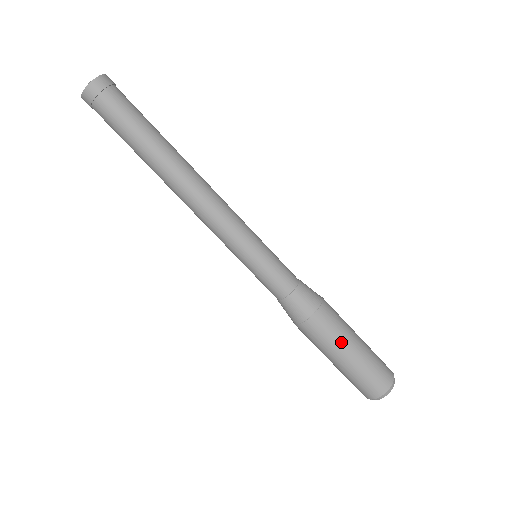
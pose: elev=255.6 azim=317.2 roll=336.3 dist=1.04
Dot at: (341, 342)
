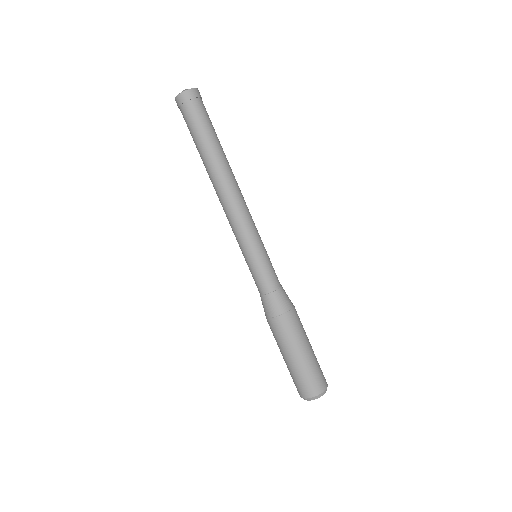
Dot at: (304, 337)
